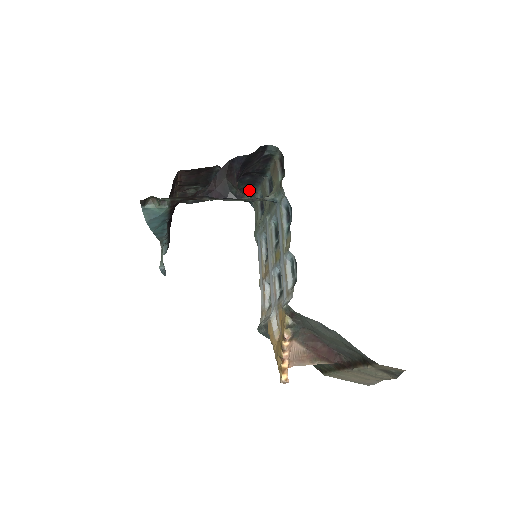
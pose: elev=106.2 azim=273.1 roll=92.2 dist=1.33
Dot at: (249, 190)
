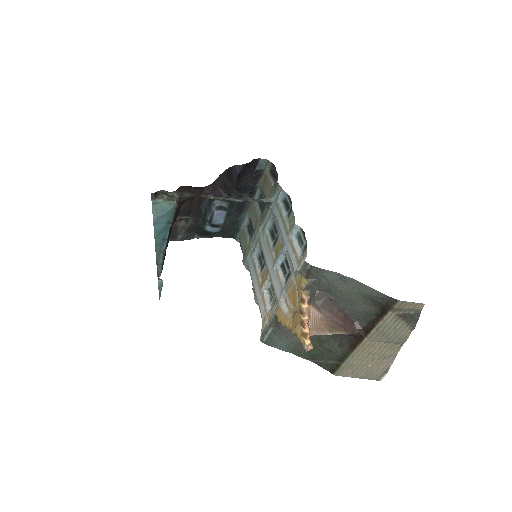
Dot at: (237, 218)
